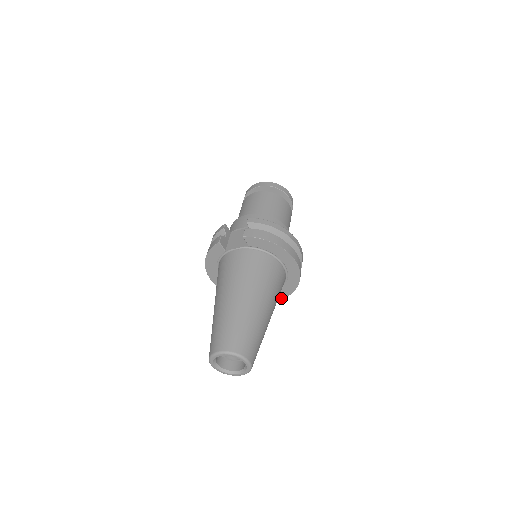
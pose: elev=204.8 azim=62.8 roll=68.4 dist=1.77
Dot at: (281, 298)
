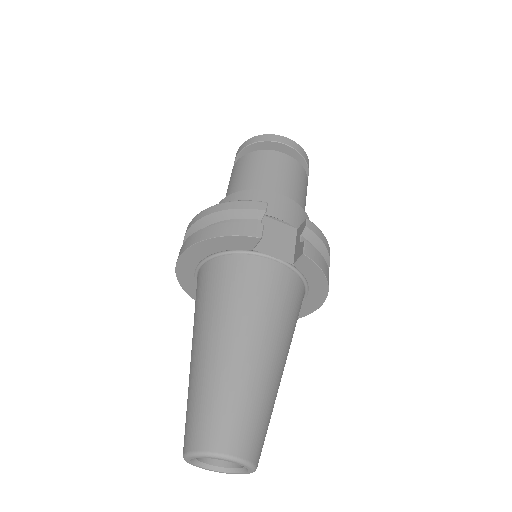
Dot at: occluded
